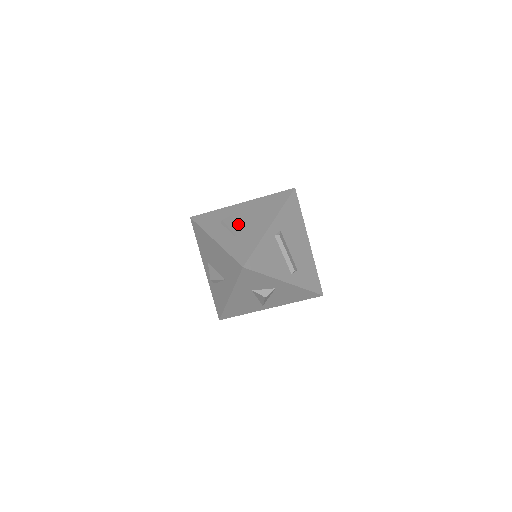
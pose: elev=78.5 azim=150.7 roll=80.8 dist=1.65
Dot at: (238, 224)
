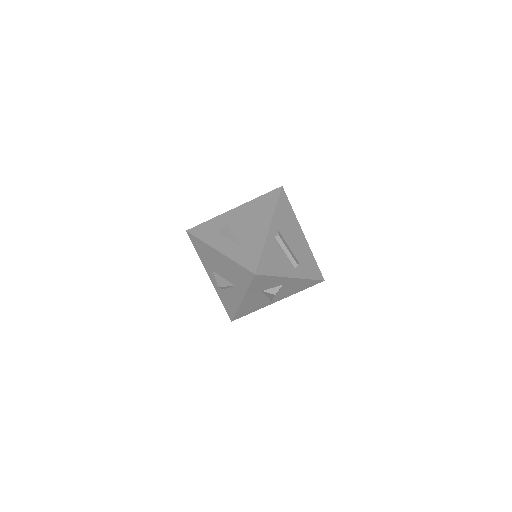
Dot at: (237, 231)
